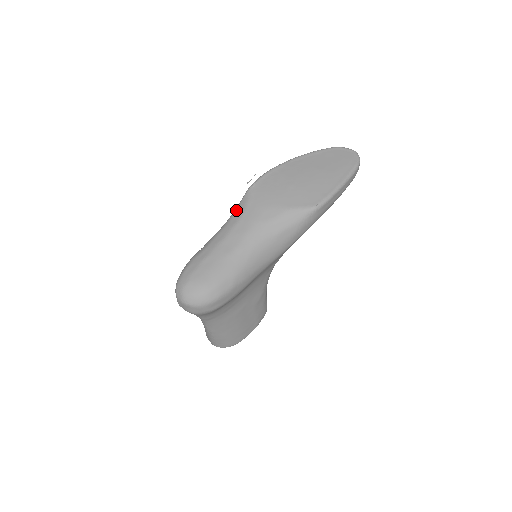
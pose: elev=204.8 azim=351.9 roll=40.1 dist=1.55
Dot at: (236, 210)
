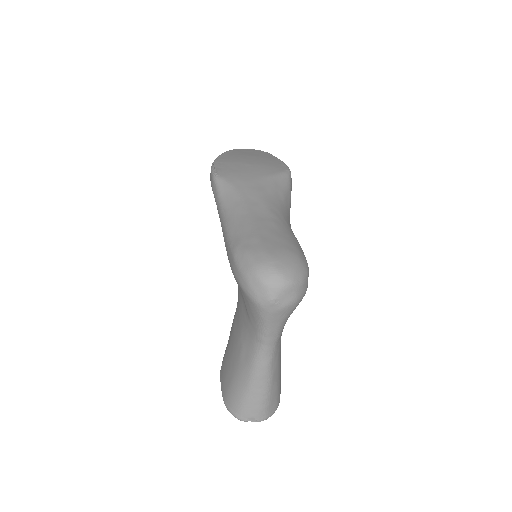
Dot at: (225, 196)
